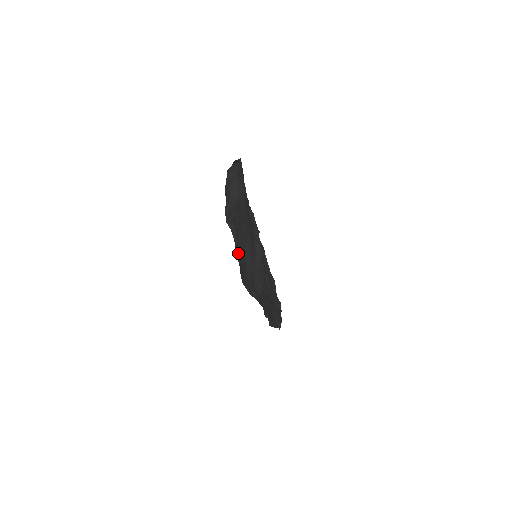
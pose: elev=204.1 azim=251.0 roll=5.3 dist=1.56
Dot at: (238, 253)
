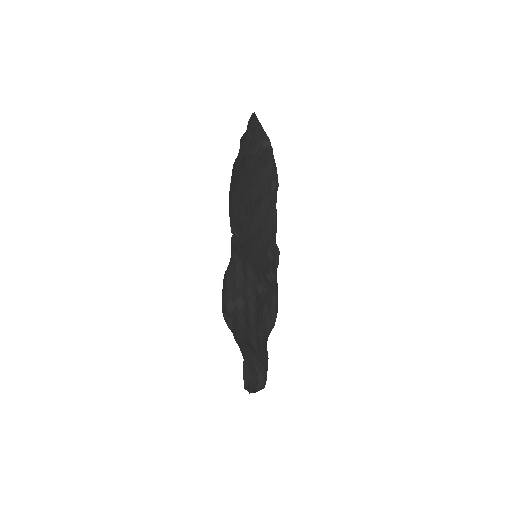
Dot at: (267, 367)
